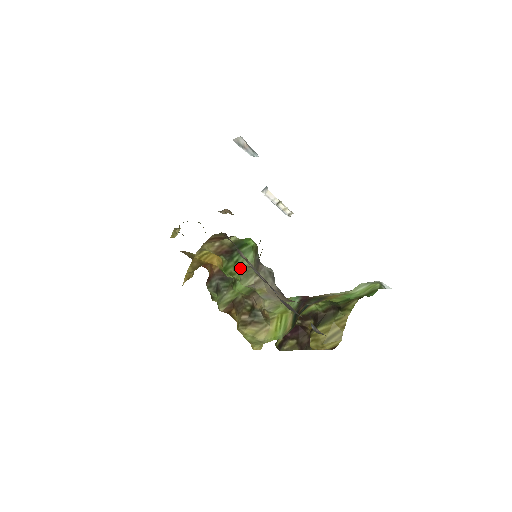
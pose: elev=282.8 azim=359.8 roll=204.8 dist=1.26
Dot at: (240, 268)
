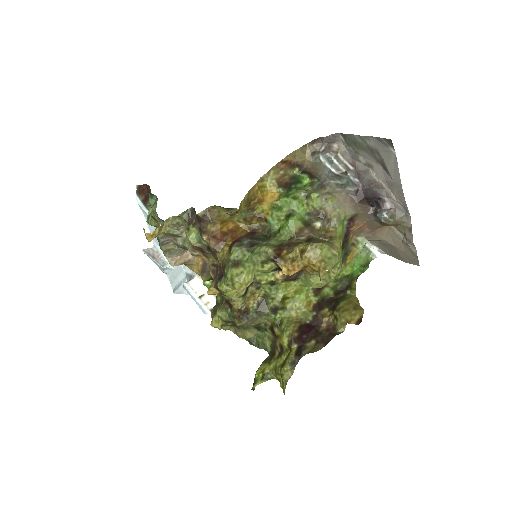
Dot at: (305, 190)
